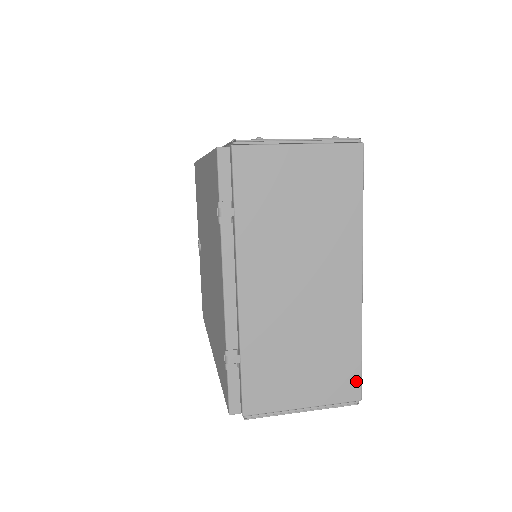
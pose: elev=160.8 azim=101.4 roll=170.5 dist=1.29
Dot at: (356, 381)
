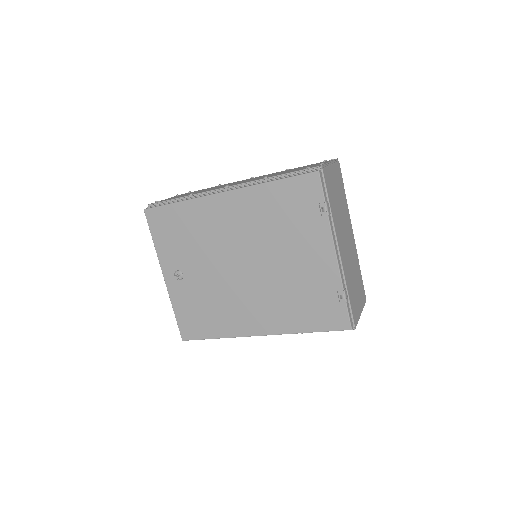
Dot at: occluded
